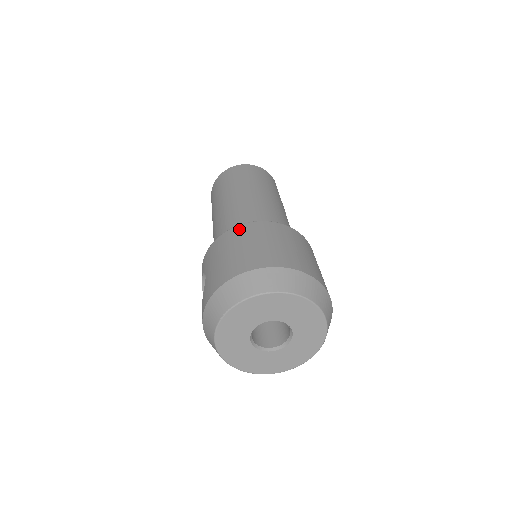
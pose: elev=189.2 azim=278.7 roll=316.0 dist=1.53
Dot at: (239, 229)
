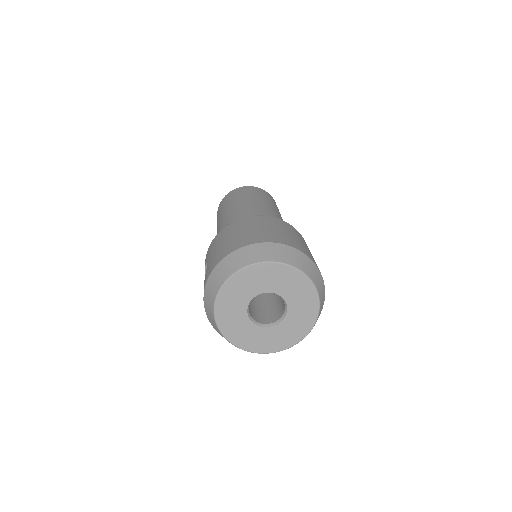
Dot at: (238, 222)
